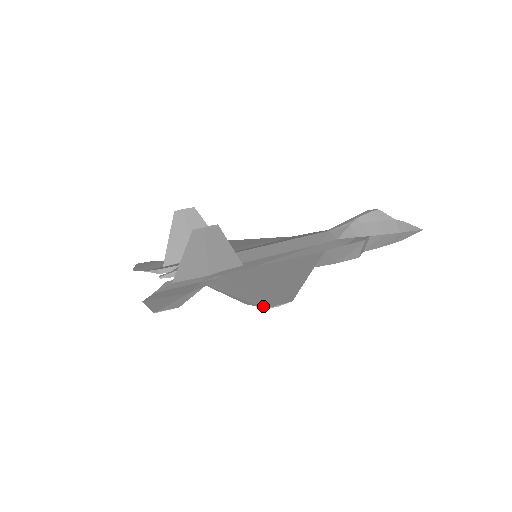
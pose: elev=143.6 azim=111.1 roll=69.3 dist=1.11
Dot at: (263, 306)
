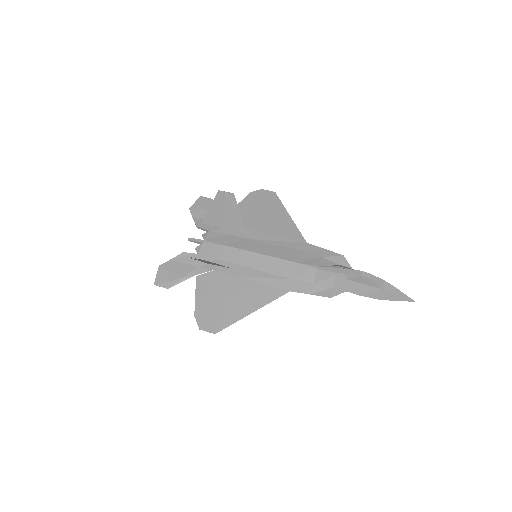
Dot at: (199, 326)
